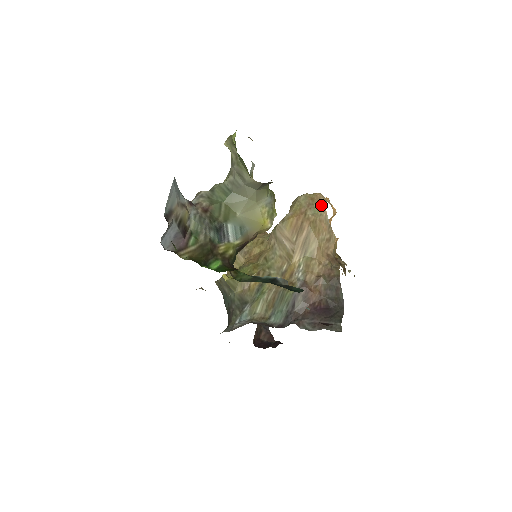
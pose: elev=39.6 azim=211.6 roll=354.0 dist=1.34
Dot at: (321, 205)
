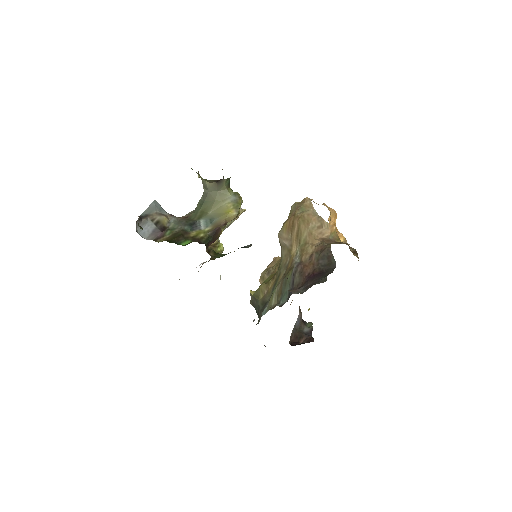
Dot at: (308, 204)
